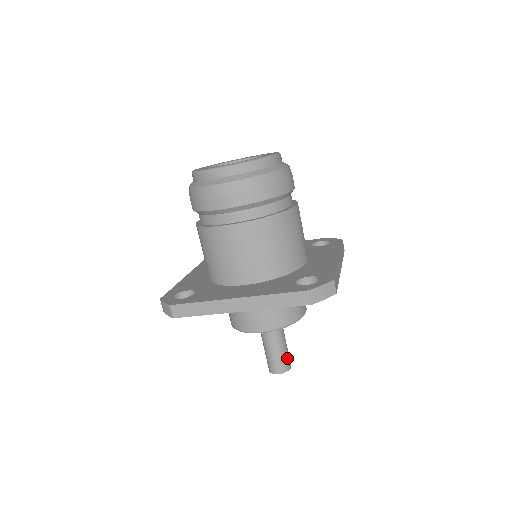
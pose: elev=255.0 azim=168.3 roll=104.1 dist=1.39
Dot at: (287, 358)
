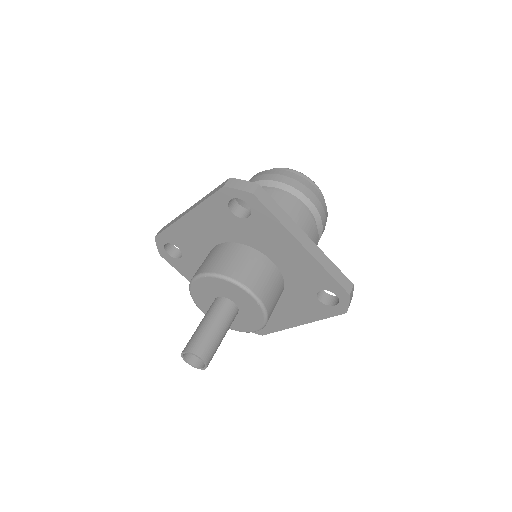
Dot at: (206, 343)
